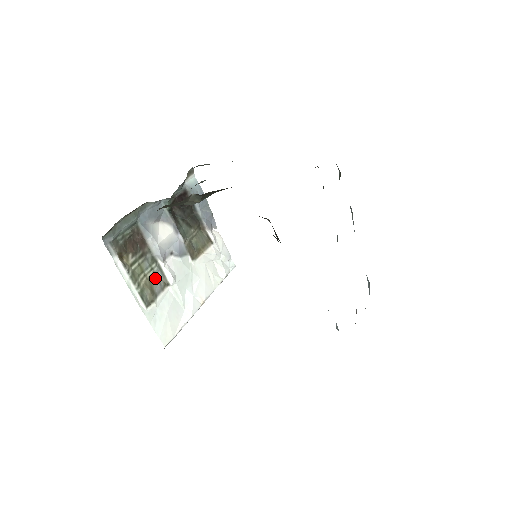
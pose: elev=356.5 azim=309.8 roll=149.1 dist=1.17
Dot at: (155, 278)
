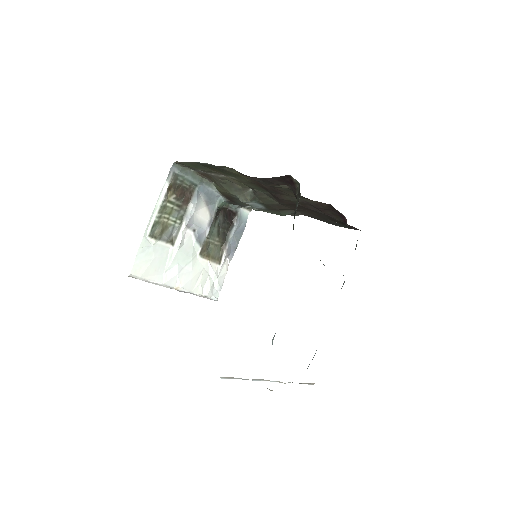
Dot at: (171, 230)
